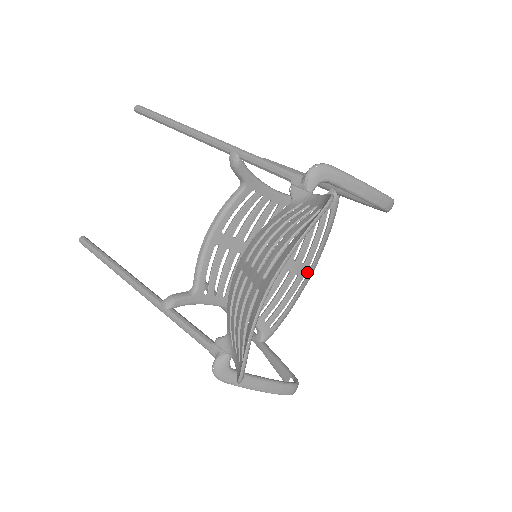
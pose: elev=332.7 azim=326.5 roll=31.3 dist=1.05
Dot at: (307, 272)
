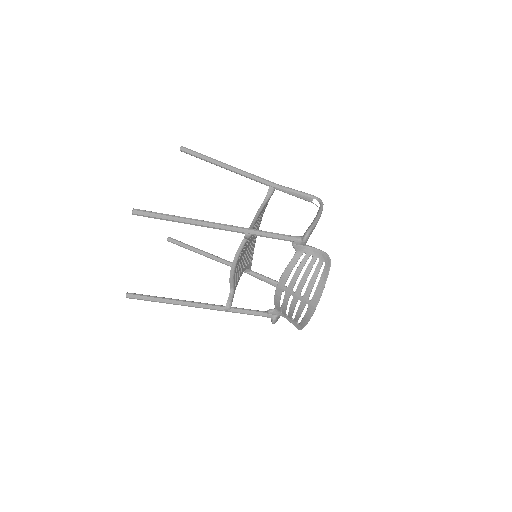
Dot at: occluded
